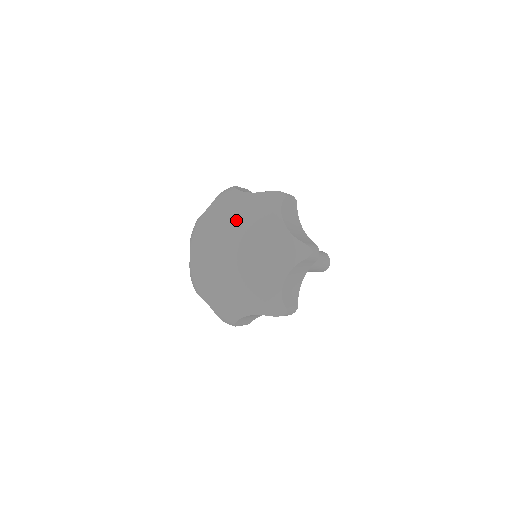
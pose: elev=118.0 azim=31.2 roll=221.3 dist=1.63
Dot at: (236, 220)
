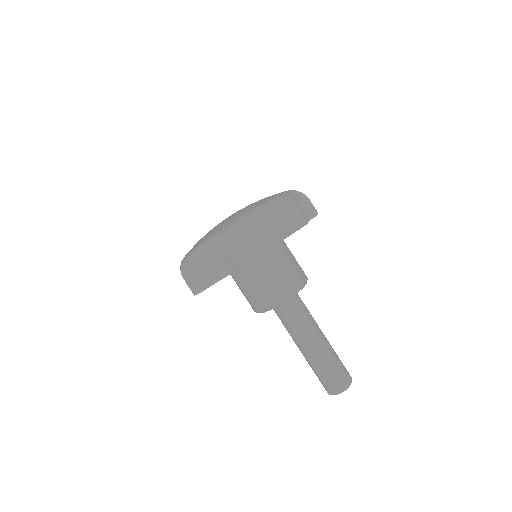
Dot at: occluded
